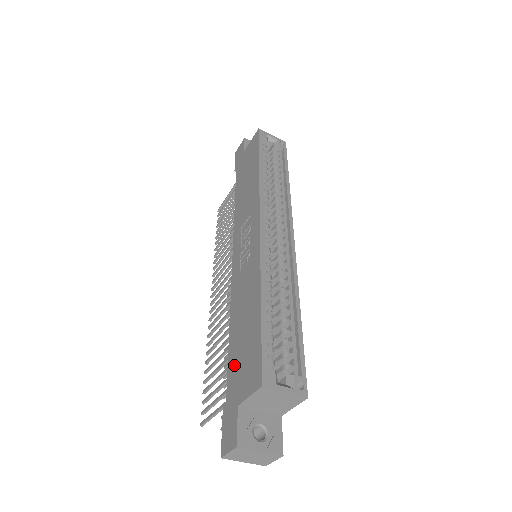
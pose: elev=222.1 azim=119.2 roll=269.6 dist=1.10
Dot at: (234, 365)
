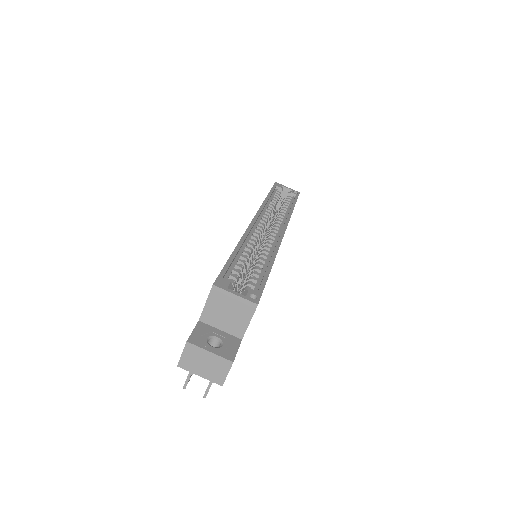
Dot at: occluded
